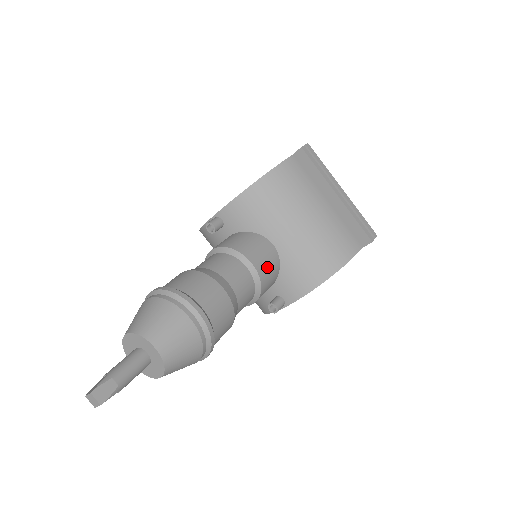
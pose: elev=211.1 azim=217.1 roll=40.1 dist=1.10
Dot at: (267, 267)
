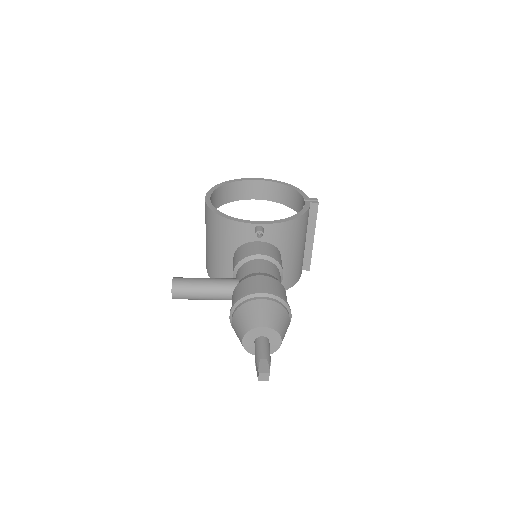
Dot at: occluded
